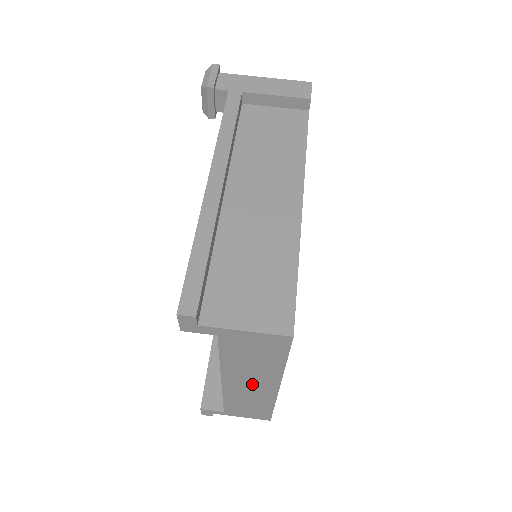
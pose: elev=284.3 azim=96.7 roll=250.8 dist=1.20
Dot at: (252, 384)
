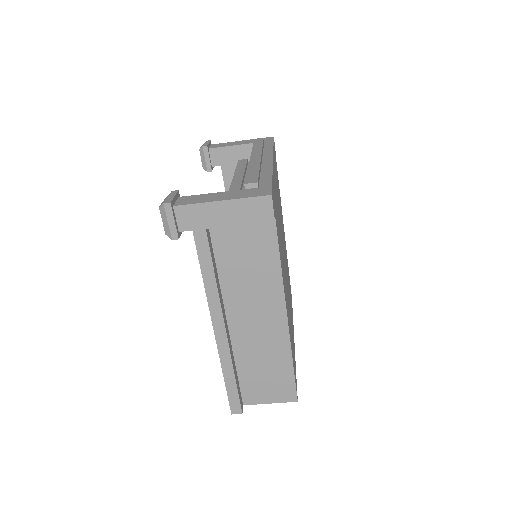
Dot at: occluded
